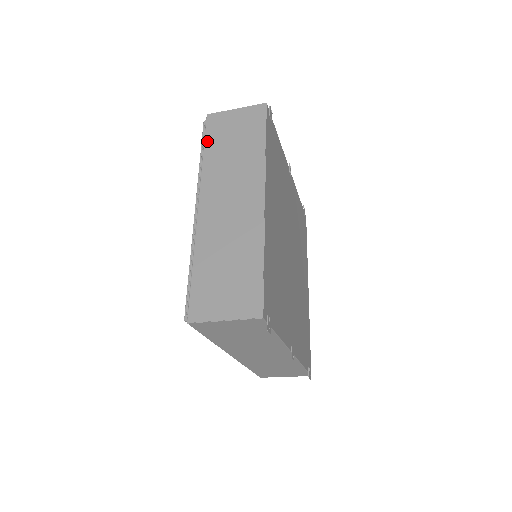
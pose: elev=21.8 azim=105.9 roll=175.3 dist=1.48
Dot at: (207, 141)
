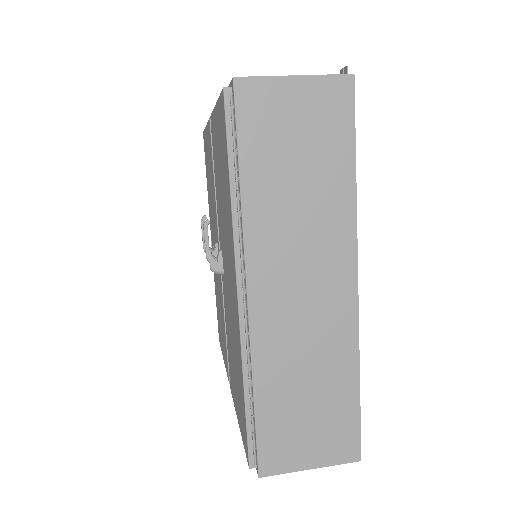
Dot at: (244, 151)
